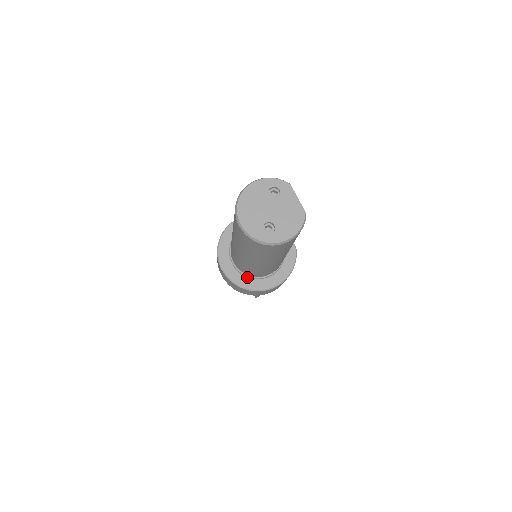
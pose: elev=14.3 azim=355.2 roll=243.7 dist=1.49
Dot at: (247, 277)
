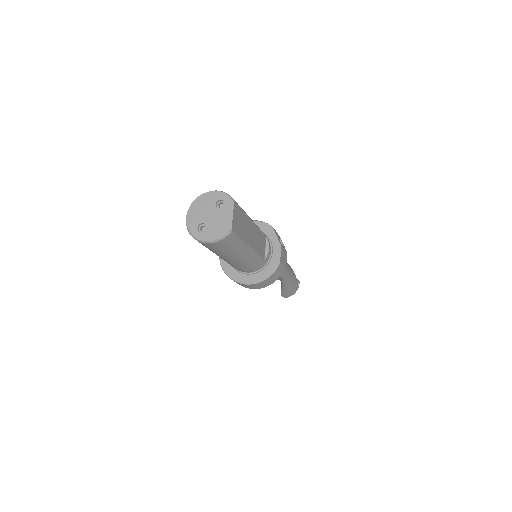
Dot at: (232, 267)
